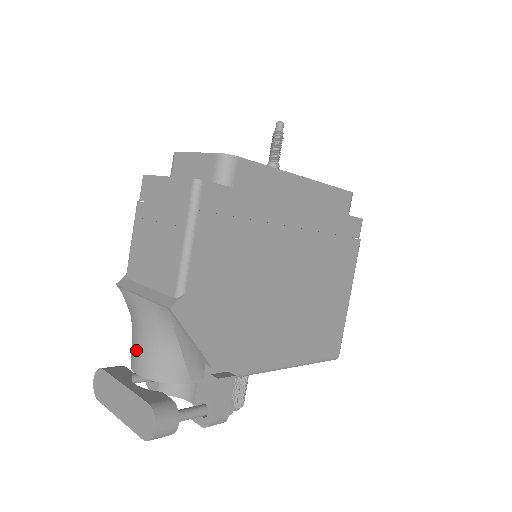
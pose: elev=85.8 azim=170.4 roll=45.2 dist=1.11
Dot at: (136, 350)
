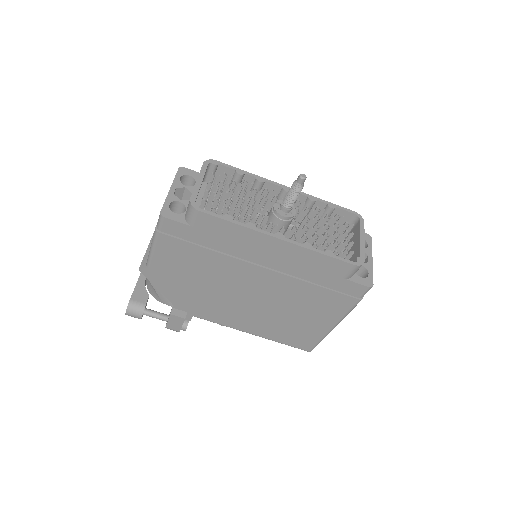
Dot at: occluded
